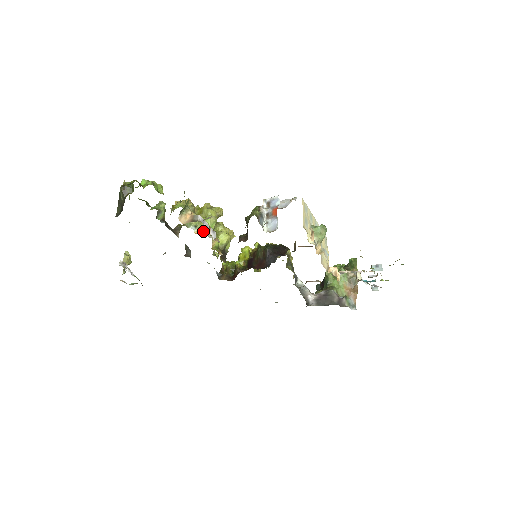
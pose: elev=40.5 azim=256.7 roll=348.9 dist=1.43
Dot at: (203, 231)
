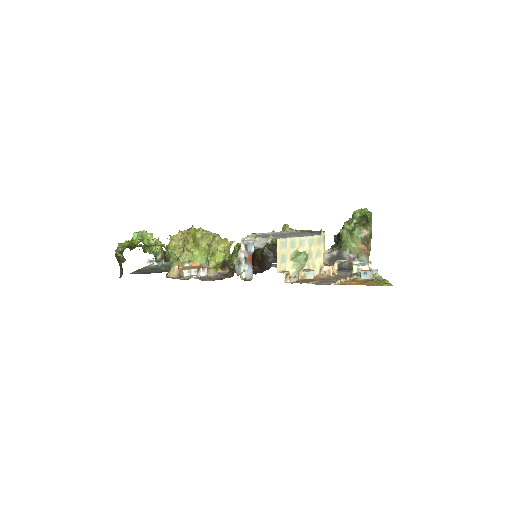
Dot at: (198, 262)
